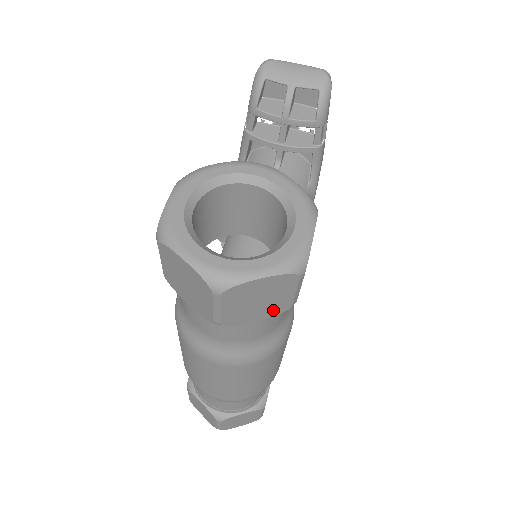
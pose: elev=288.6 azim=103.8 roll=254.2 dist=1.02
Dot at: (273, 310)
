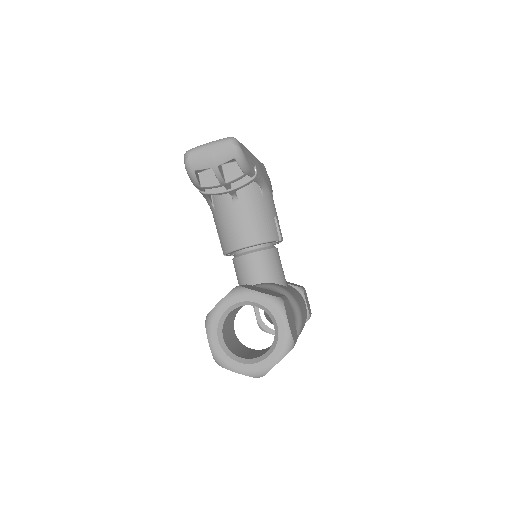
Dot at: occluded
